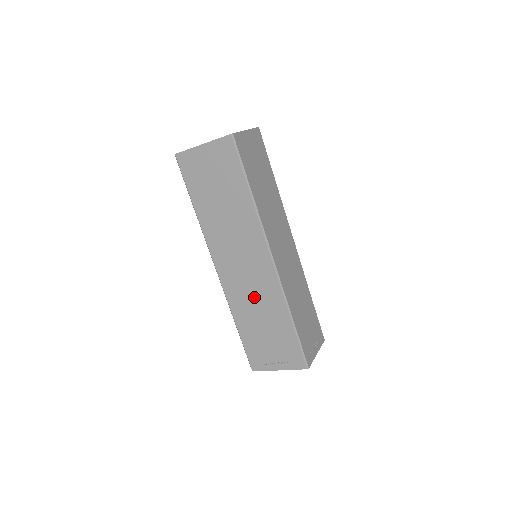
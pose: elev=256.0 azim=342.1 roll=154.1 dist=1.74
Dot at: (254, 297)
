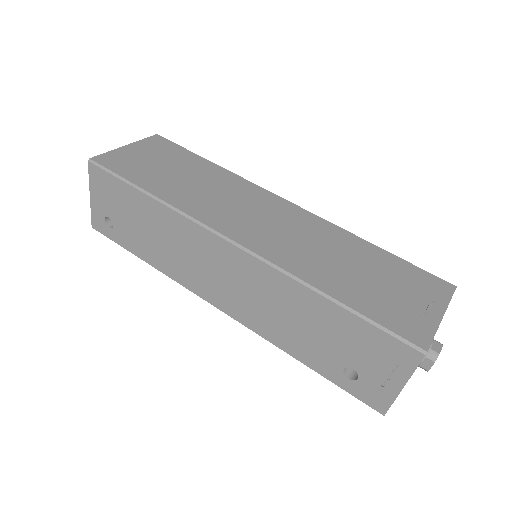
Dot at: (310, 244)
